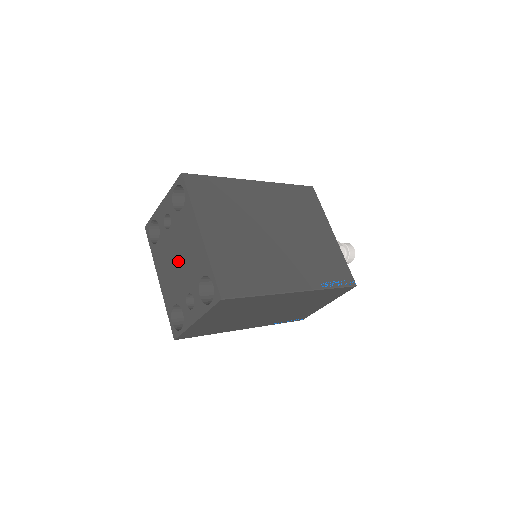
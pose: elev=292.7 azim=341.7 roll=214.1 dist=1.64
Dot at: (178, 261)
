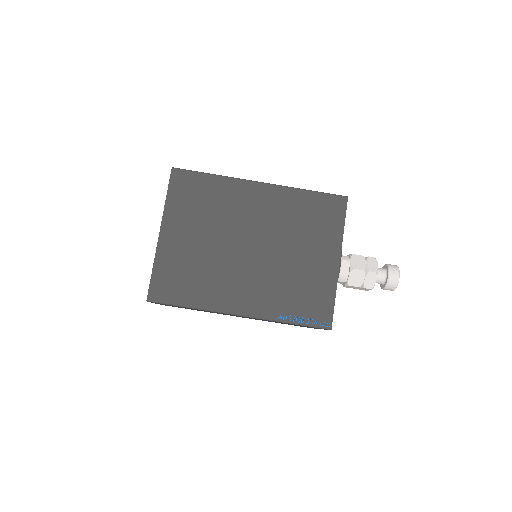
Dot at: occluded
